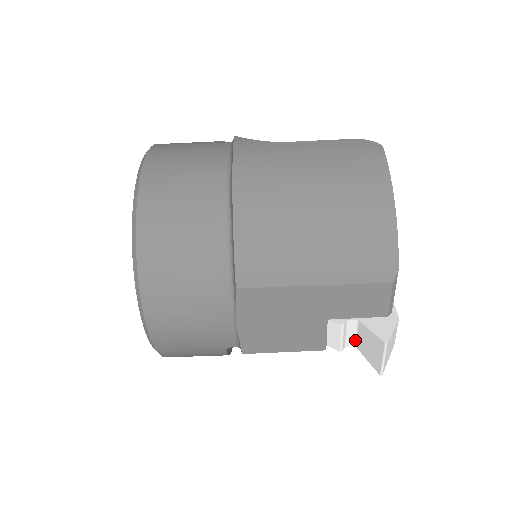
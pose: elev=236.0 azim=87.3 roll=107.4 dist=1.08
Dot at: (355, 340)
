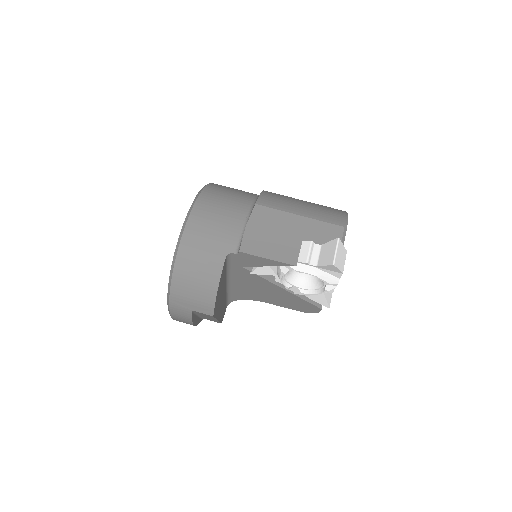
Dot at: (317, 261)
